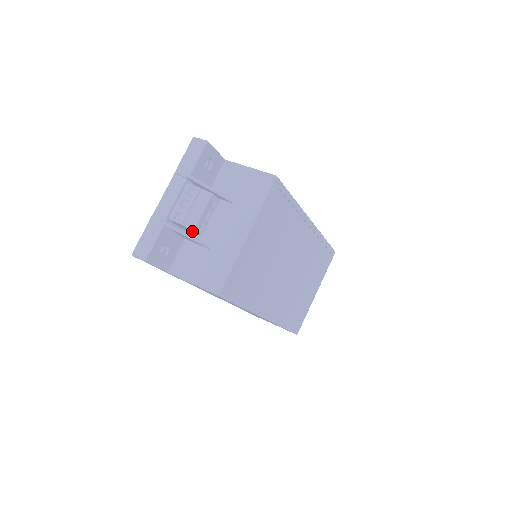
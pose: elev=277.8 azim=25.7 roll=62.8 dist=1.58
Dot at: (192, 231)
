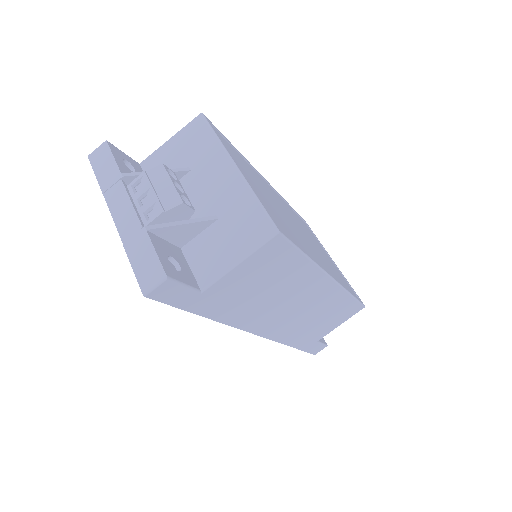
Dot at: (181, 217)
